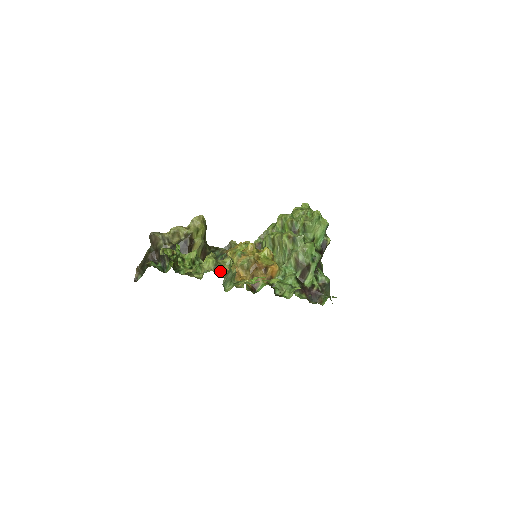
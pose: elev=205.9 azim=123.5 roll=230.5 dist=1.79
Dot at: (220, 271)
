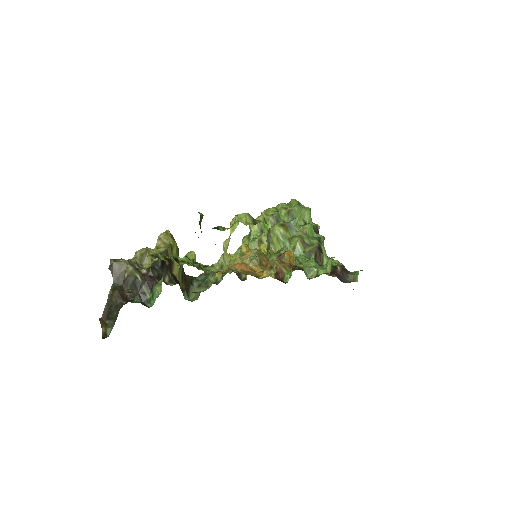
Dot at: (232, 270)
